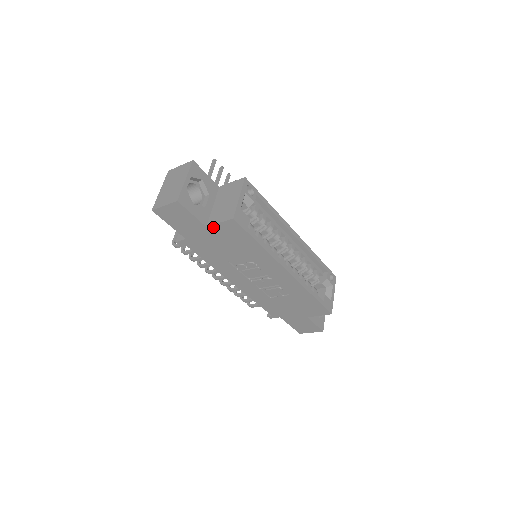
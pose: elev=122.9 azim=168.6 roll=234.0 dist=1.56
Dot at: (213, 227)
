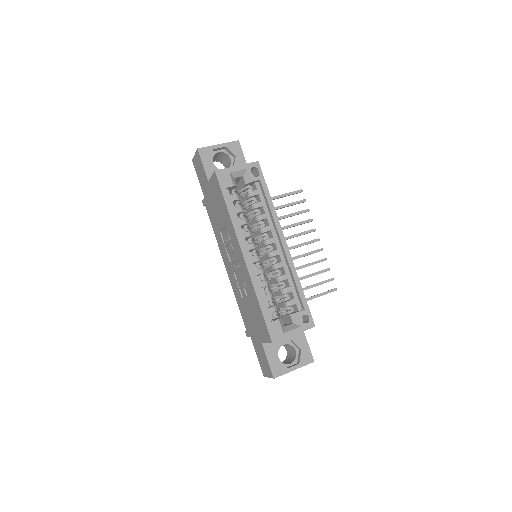
Dot at: (210, 182)
